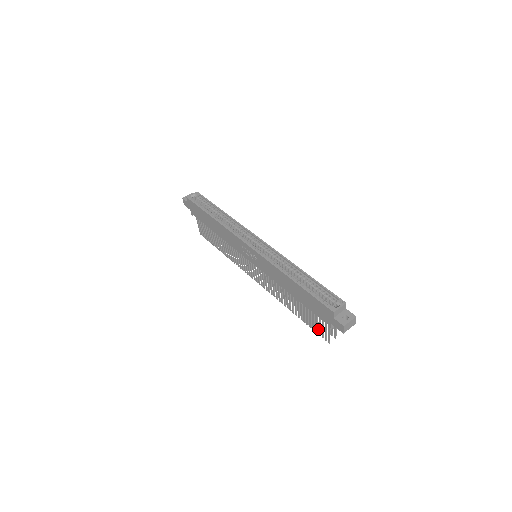
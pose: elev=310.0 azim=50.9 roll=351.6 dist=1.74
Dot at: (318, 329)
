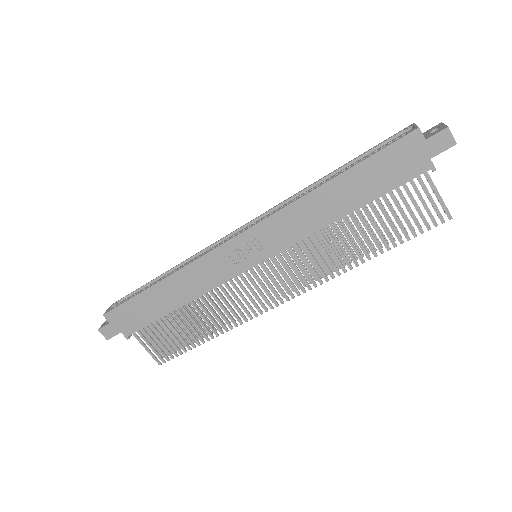
Dot at: occluded
